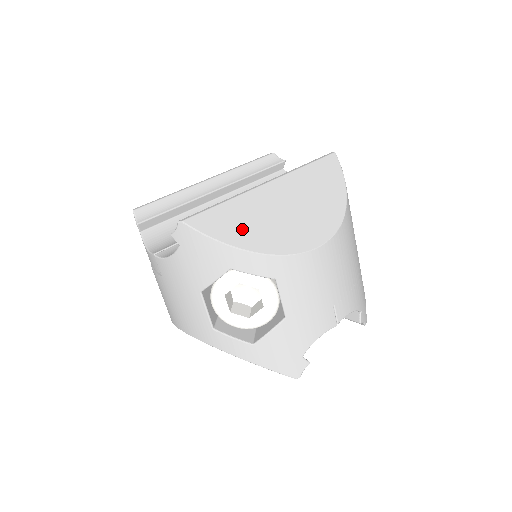
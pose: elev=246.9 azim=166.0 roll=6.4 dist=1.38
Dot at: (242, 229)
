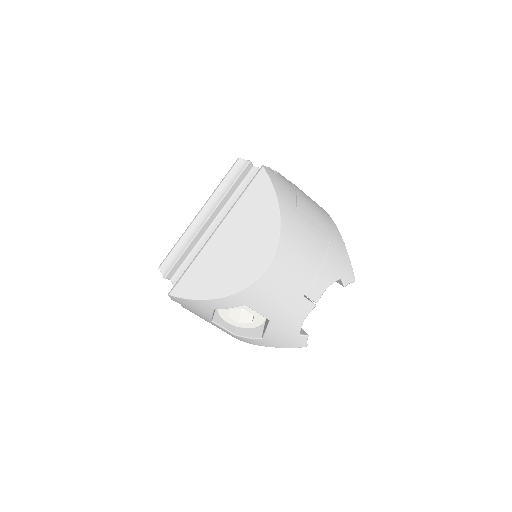
Dot at: (207, 282)
